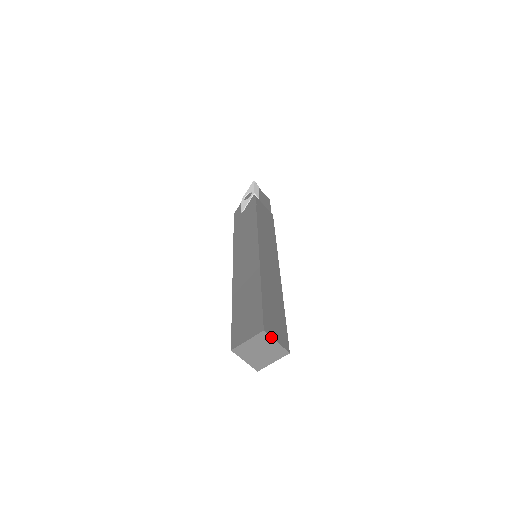
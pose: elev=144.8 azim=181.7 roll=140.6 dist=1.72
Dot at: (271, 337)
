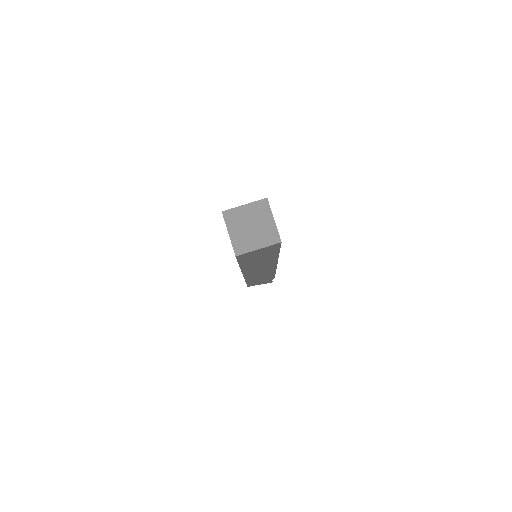
Dot at: occluded
